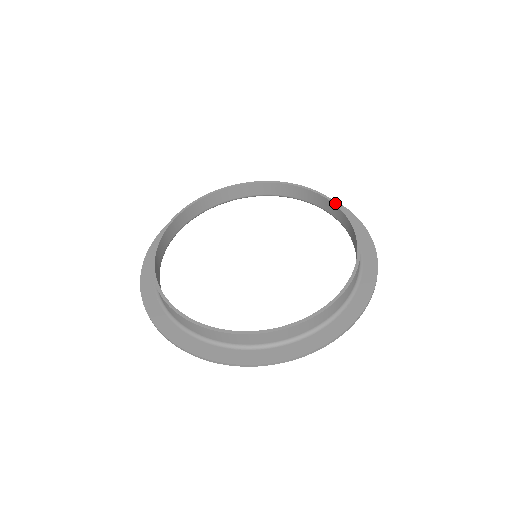
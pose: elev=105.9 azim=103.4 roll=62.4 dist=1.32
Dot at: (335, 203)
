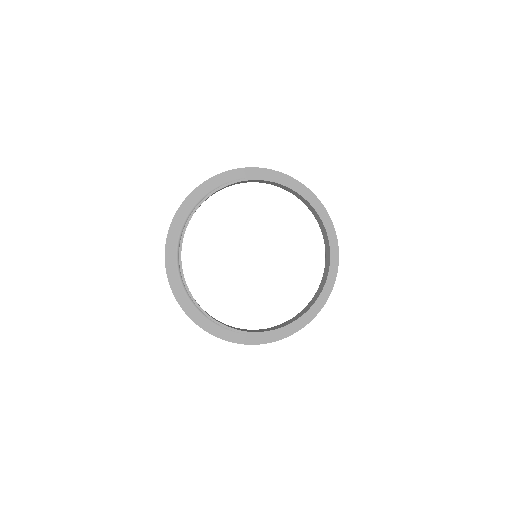
Dot at: (330, 269)
